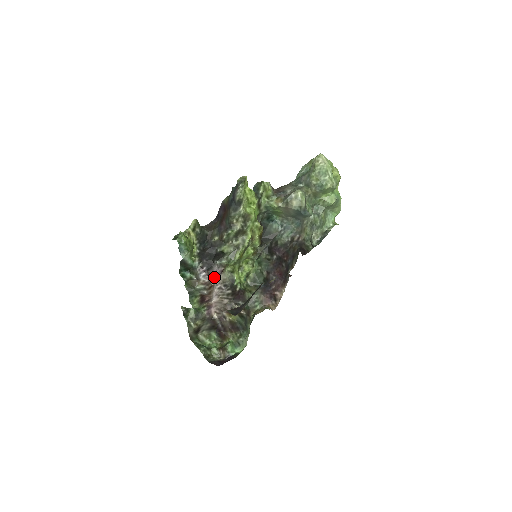
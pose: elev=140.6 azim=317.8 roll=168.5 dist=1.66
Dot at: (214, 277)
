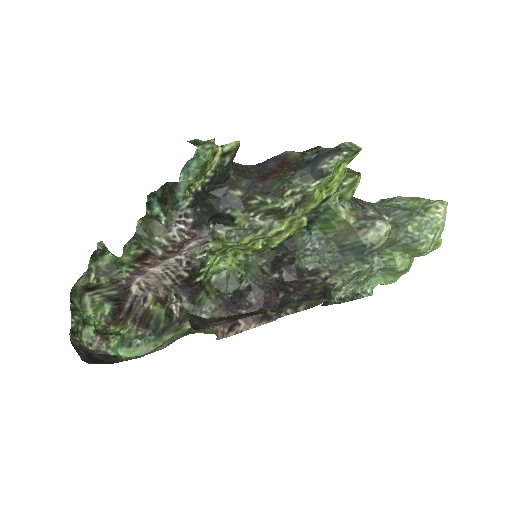
Dot at: (190, 242)
